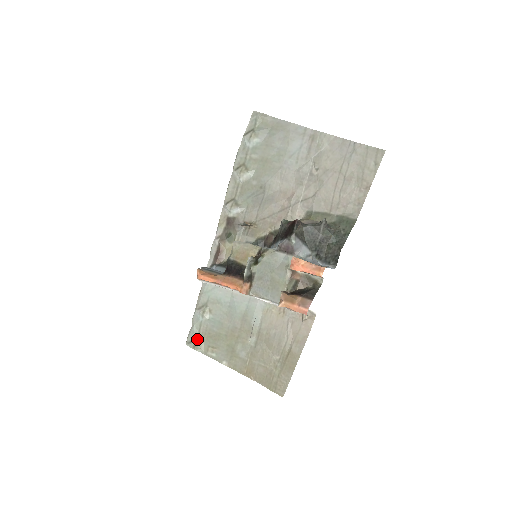
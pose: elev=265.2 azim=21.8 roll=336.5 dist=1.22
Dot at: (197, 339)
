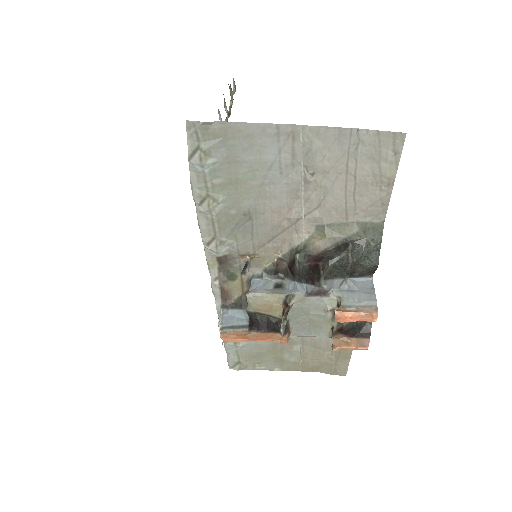
Dot at: (239, 363)
